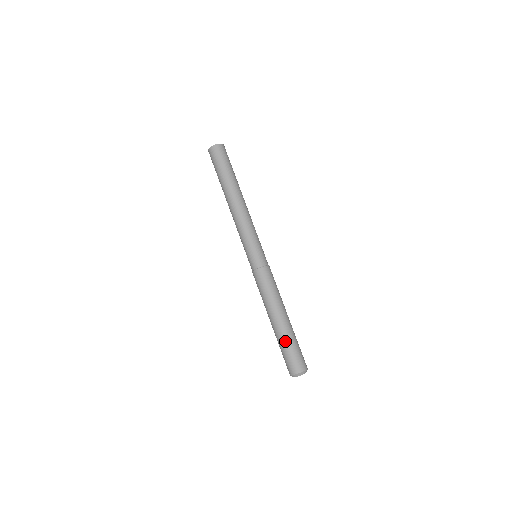
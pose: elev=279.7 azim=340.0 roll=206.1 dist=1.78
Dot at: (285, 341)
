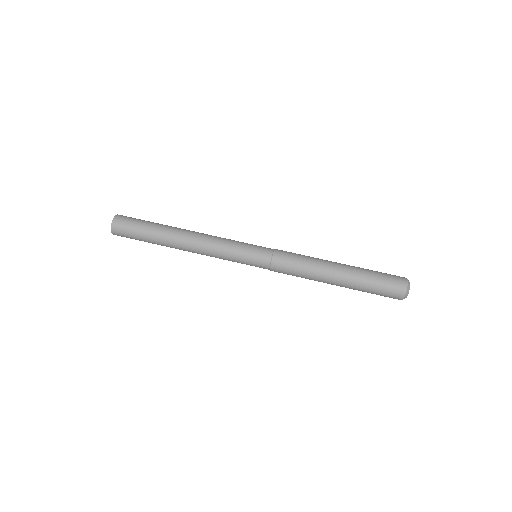
Dot at: (363, 286)
